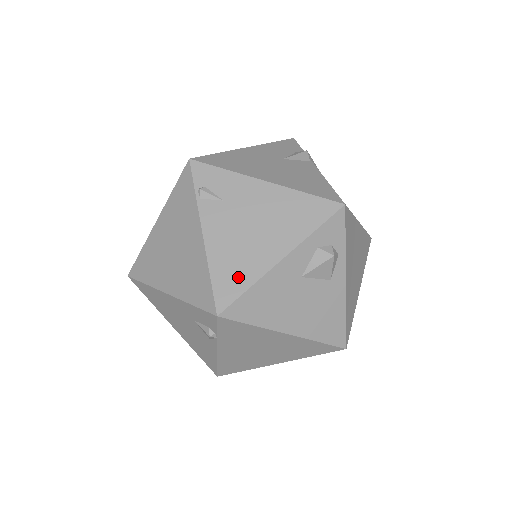
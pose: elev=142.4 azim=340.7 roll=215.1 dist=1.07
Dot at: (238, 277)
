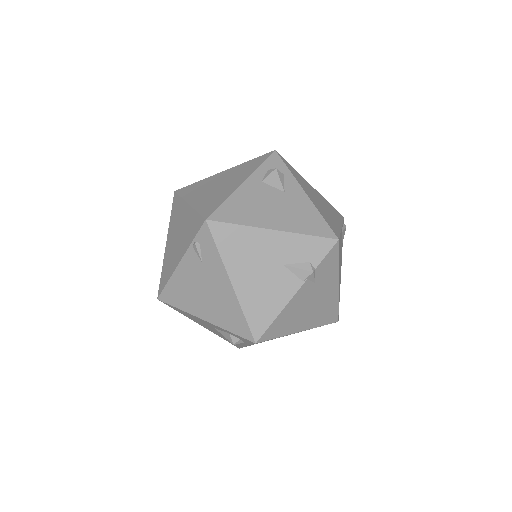
Dot at: (178, 299)
